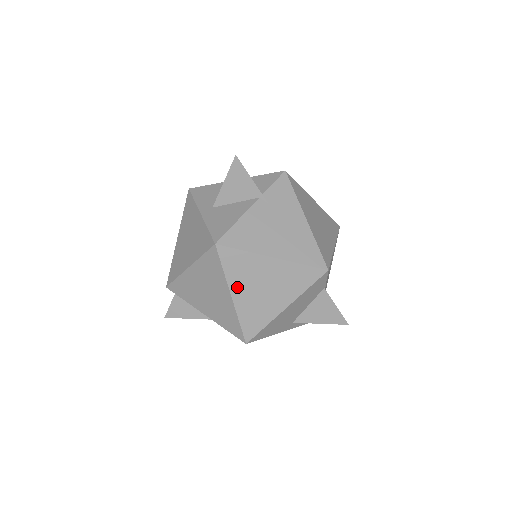
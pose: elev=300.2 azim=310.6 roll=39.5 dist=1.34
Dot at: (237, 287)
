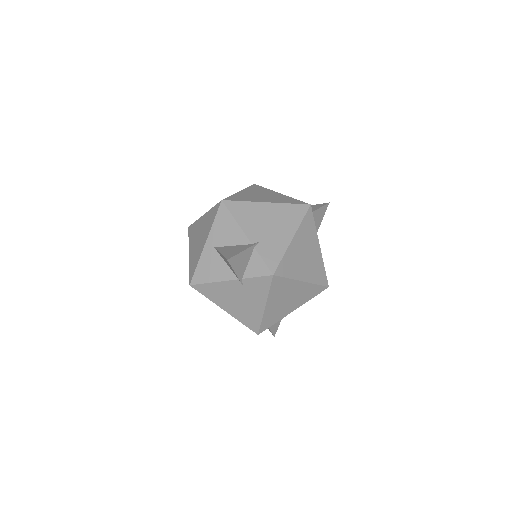
Dot at: occluded
